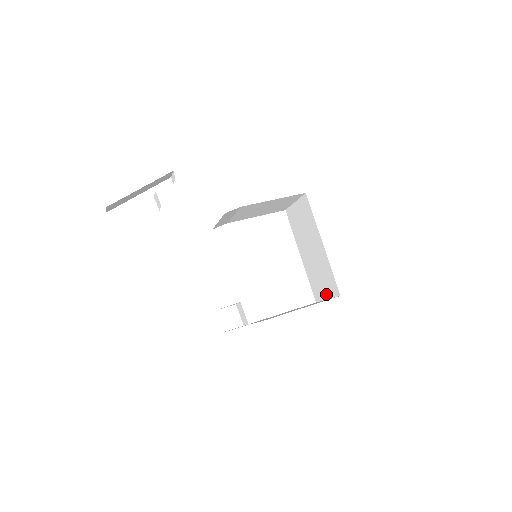
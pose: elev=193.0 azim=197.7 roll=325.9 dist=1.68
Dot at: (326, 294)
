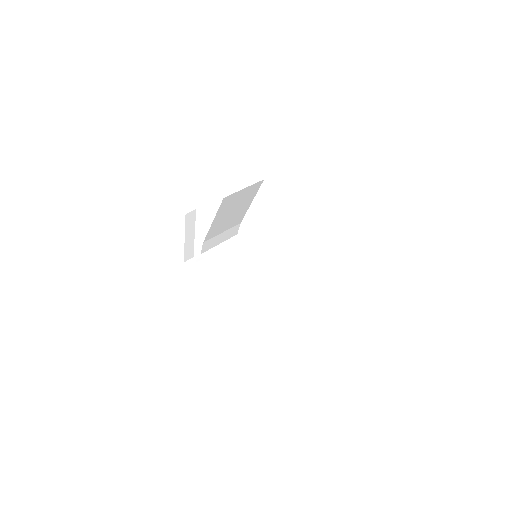
Dot at: occluded
